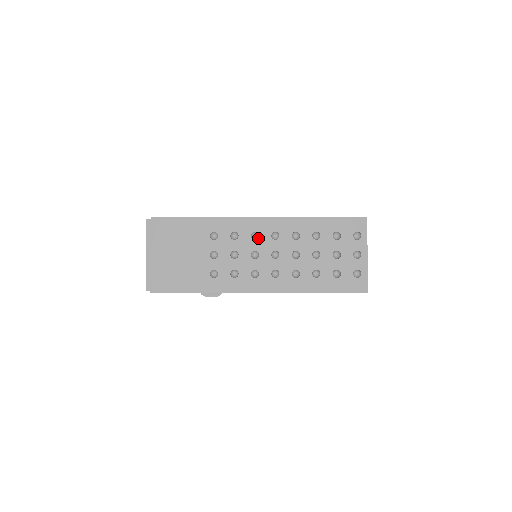
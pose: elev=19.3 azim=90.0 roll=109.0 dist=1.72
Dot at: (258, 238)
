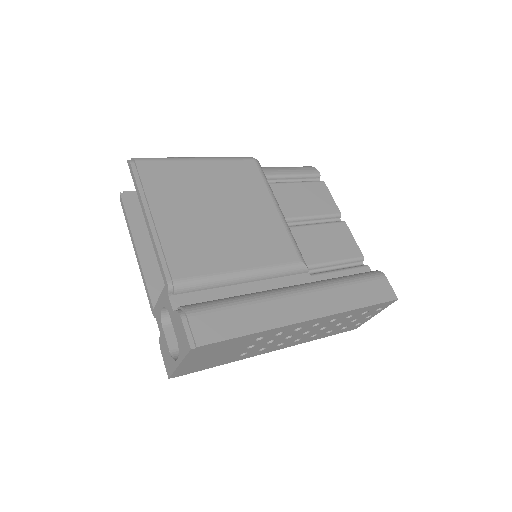
Dot at: (300, 330)
